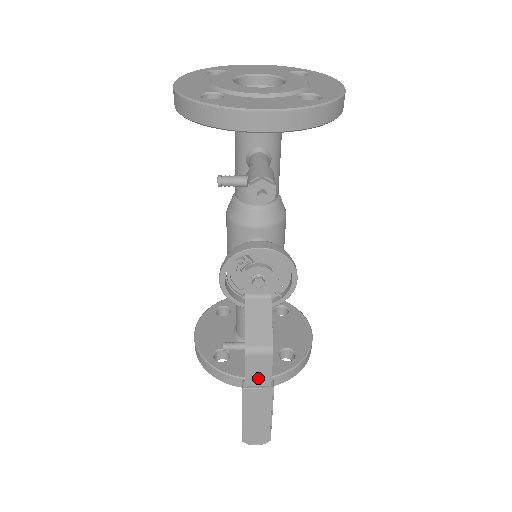
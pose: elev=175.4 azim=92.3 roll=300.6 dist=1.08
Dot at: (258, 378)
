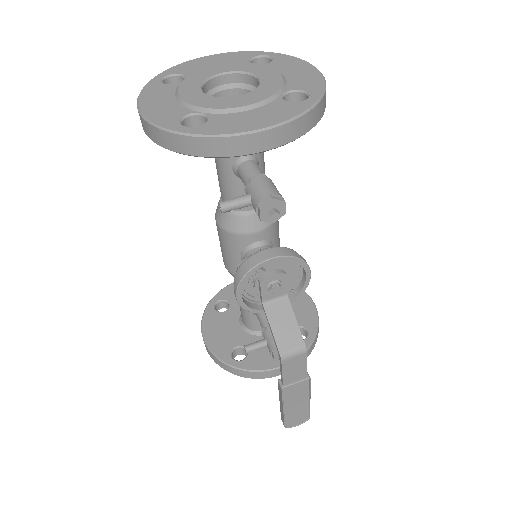
Dot at: (294, 375)
